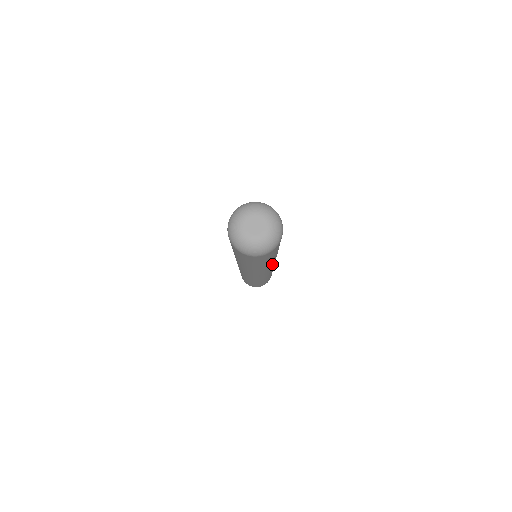
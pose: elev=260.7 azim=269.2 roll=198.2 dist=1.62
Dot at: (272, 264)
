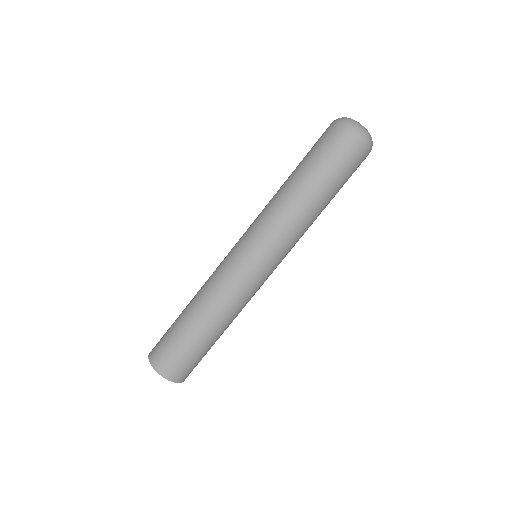
Dot at: (289, 237)
